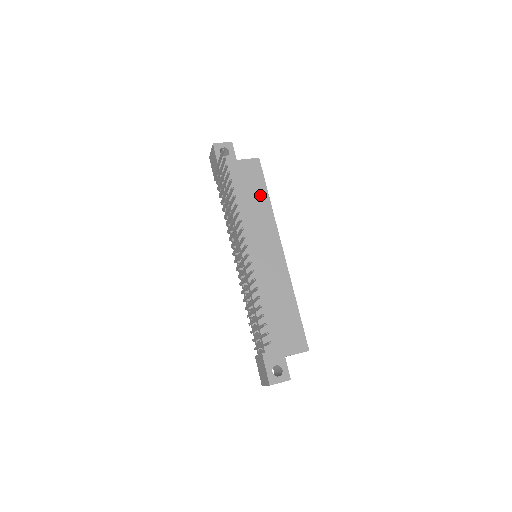
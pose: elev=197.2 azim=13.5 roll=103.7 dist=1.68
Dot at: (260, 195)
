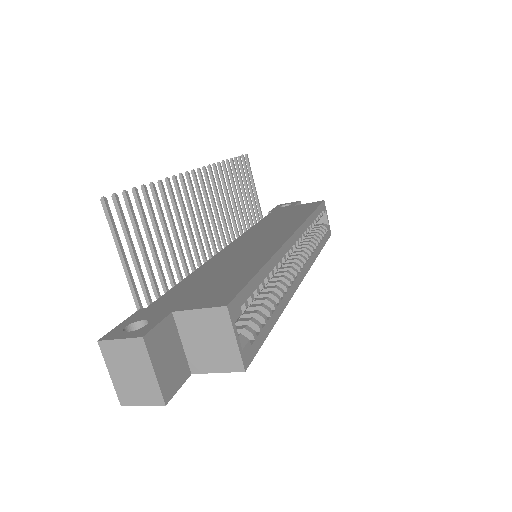
Dot at: (301, 214)
